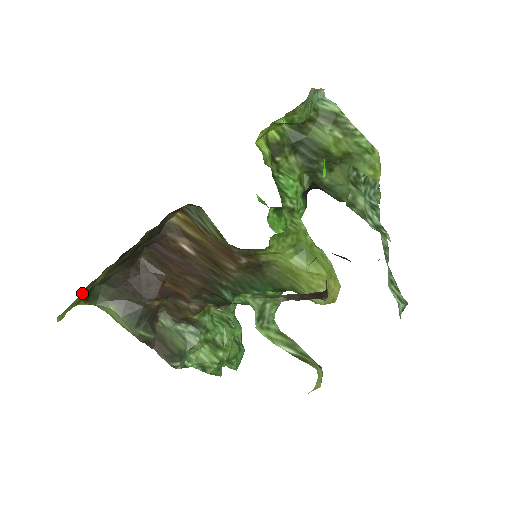
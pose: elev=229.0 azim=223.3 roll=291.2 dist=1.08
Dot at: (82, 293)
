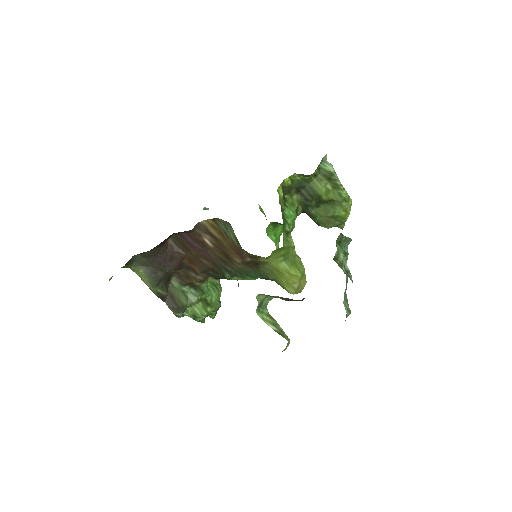
Dot at: occluded
